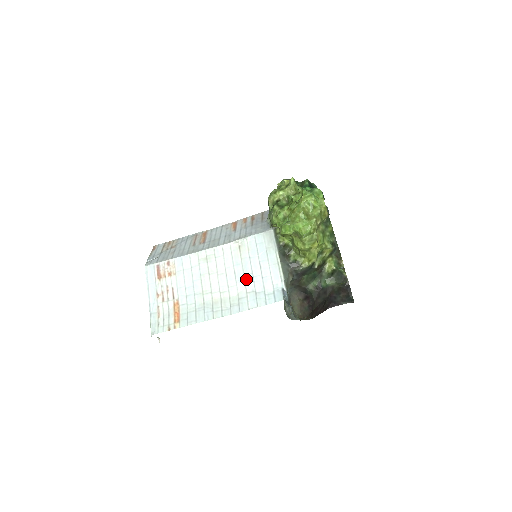
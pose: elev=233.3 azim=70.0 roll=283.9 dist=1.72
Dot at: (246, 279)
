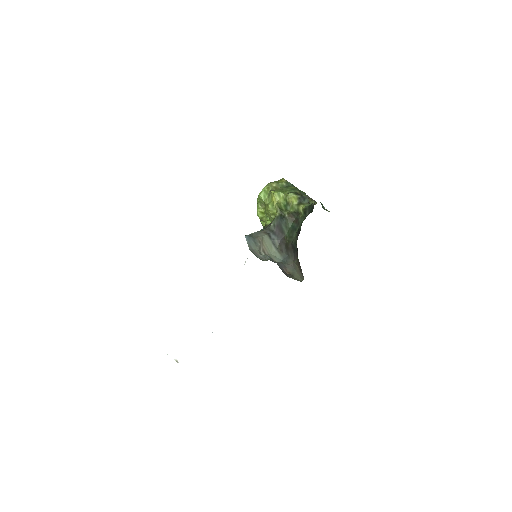
Dot at: occluded
